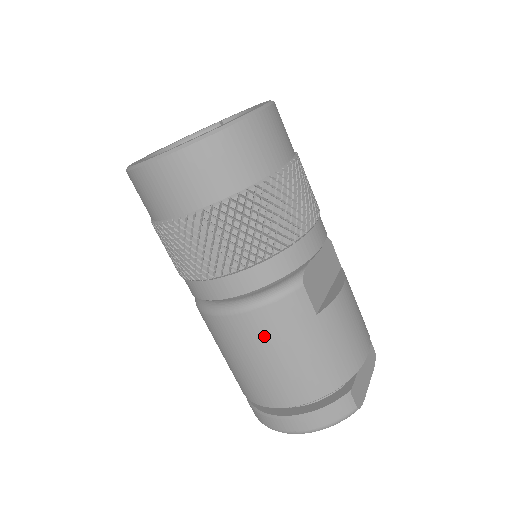
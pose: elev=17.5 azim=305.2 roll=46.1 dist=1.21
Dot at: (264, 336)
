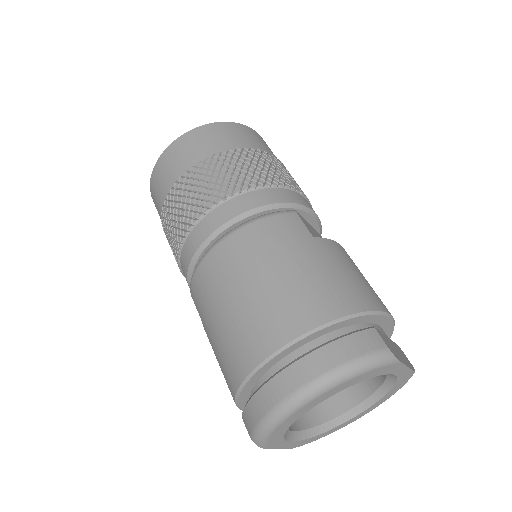
Dot at: (257, 250)
